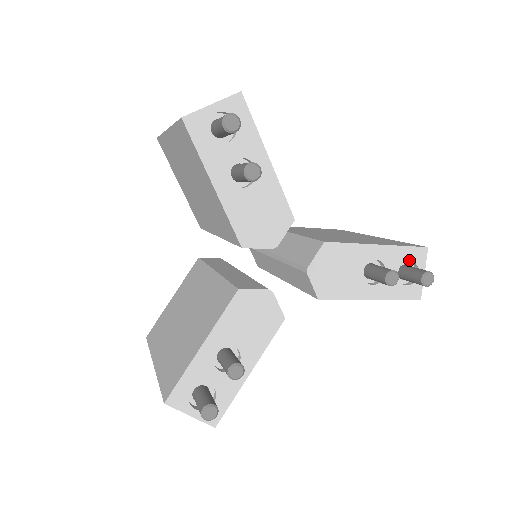
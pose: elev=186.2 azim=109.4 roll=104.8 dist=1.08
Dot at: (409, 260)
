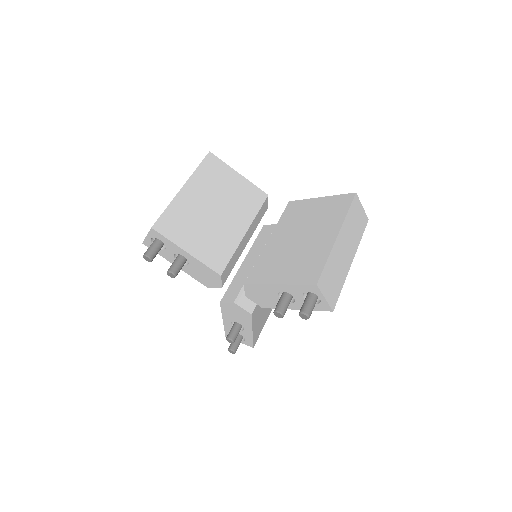
Dot at: (307, 291)
